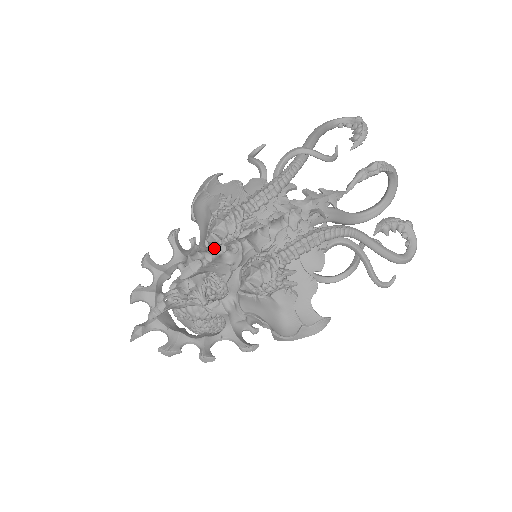
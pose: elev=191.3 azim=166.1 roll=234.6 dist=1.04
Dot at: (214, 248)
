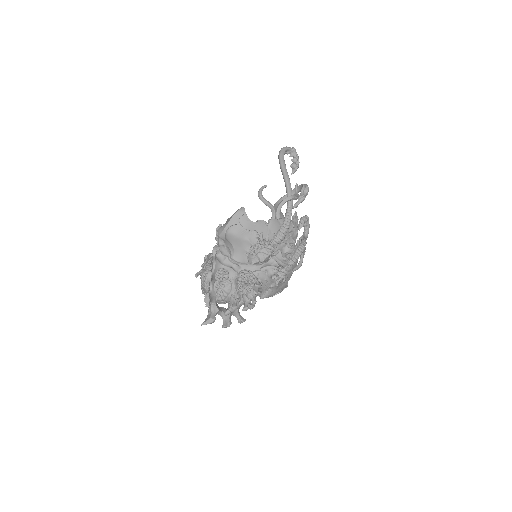
Dot at: (253, 266)
